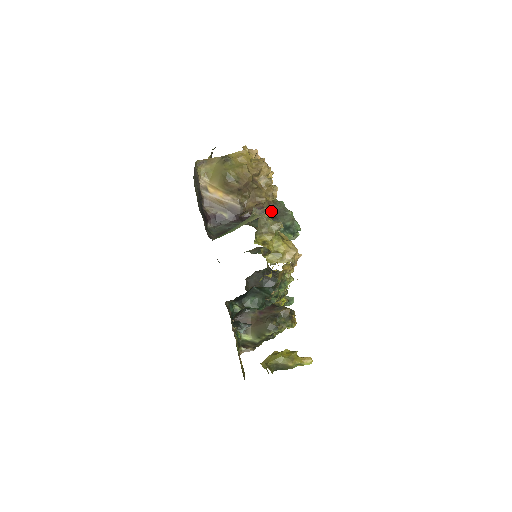
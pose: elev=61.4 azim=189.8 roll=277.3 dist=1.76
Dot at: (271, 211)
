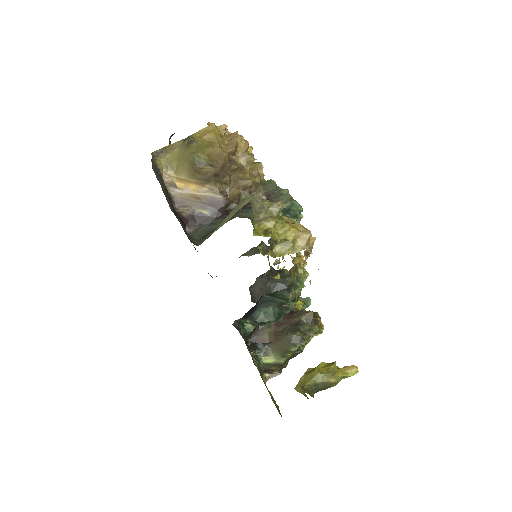
Dot at: occluded
